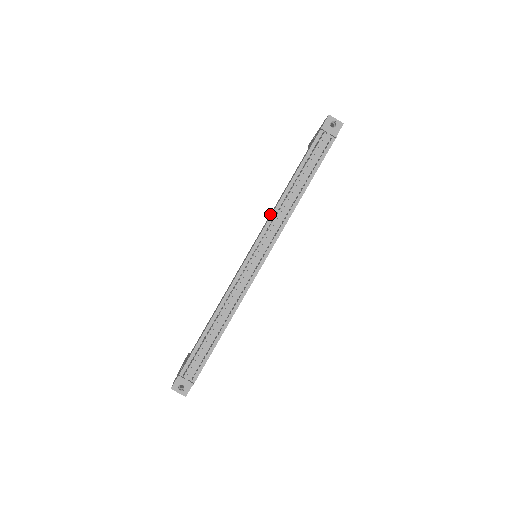
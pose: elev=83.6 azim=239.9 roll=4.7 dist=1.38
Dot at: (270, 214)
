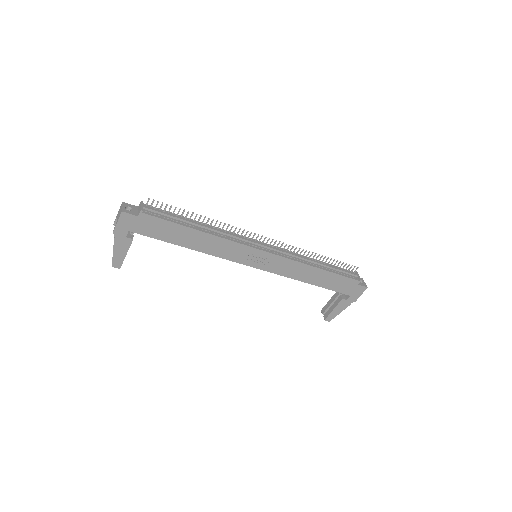
Dot at: occluded
